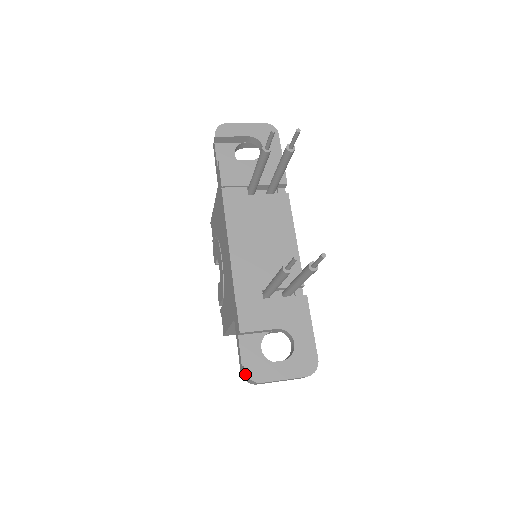
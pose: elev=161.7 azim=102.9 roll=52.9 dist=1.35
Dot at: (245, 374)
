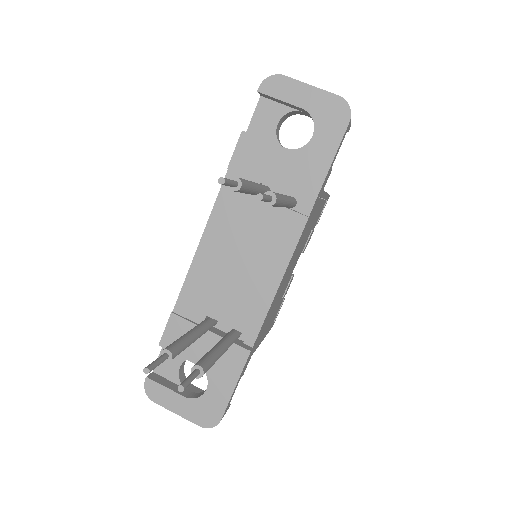
Dot at: (146, 383)
